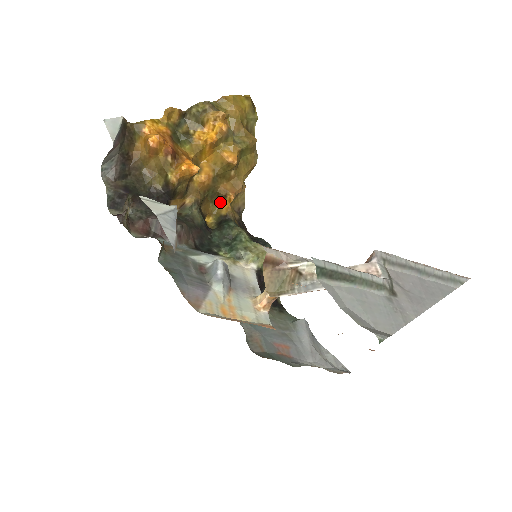
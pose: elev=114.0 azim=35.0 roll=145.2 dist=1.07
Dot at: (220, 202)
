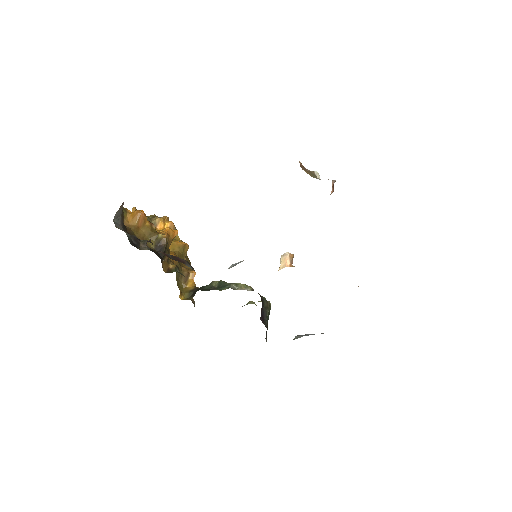
Dot at: (184, 283)
